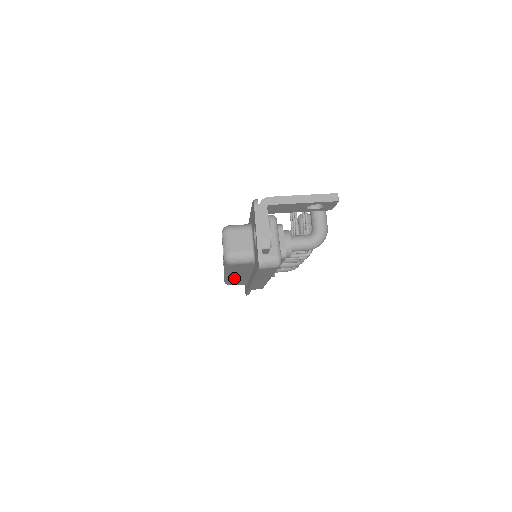
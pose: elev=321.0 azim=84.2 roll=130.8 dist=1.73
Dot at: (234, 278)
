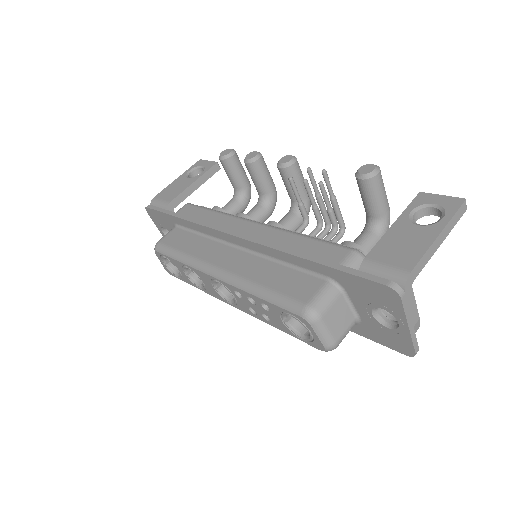
Dot at: occluded
